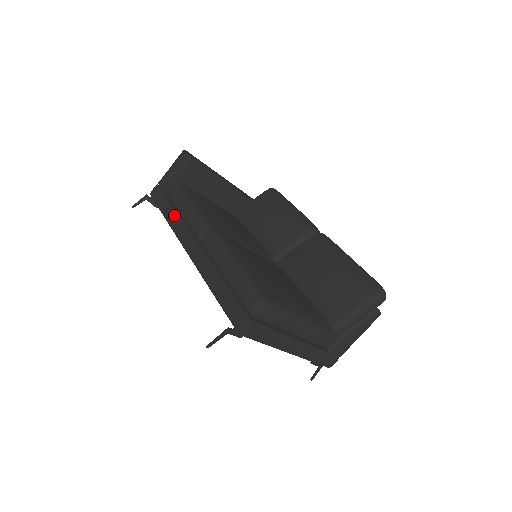
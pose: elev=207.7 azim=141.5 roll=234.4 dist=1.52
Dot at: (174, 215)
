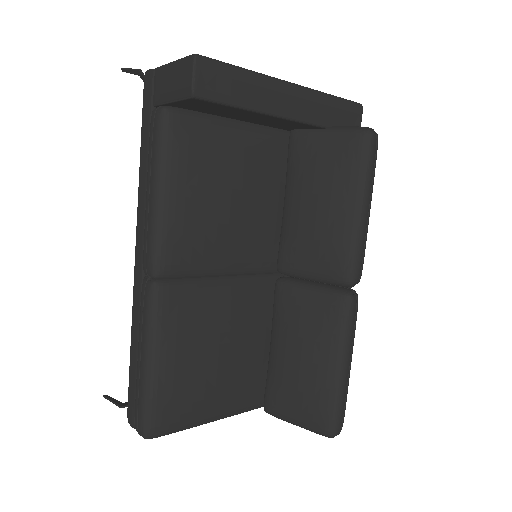
Dot at: (144, 180)
